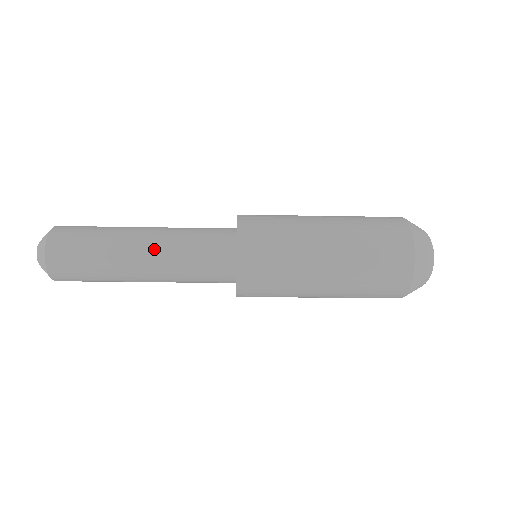
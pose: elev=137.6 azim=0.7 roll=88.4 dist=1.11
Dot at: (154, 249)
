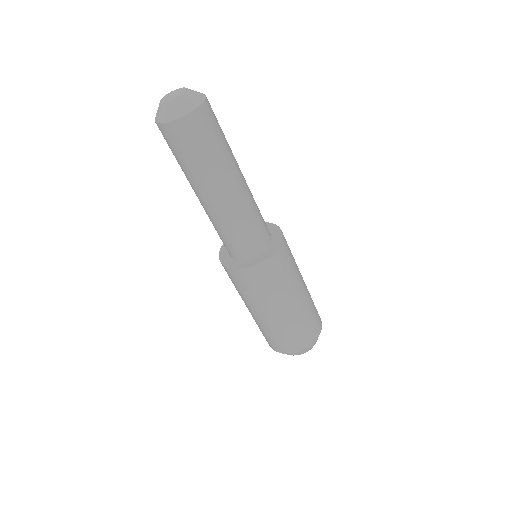
Dot at: (223, 206)
